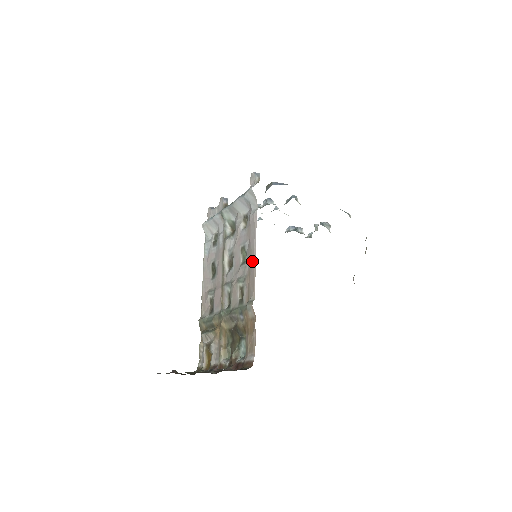
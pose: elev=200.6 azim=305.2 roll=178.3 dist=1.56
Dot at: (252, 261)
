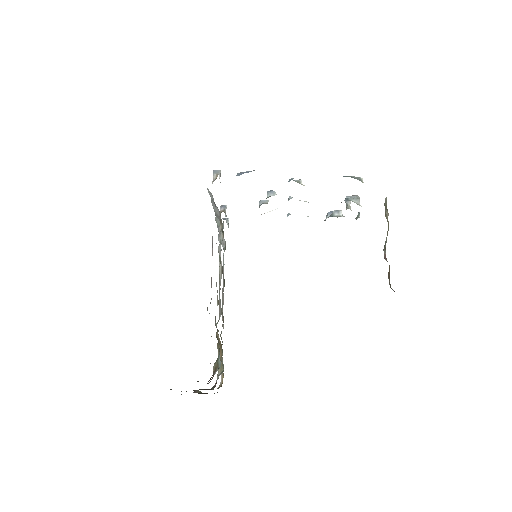
Dot at: occluded
